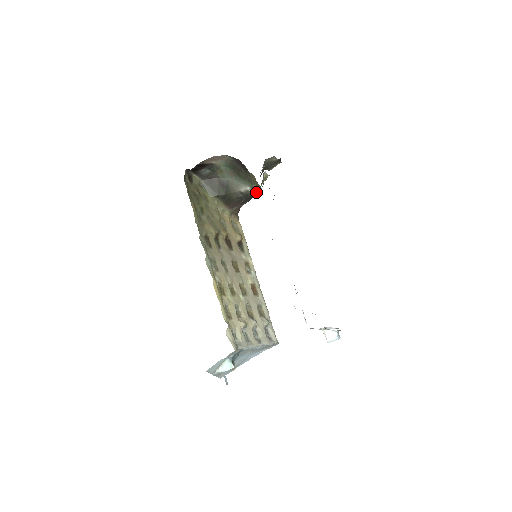
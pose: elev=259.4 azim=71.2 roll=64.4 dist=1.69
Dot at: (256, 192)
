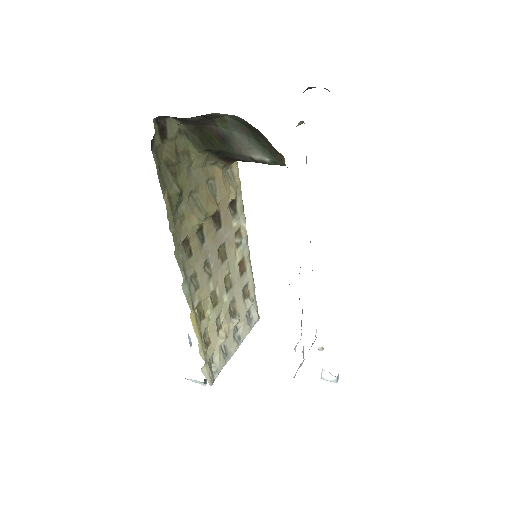
Dot at: occluded
